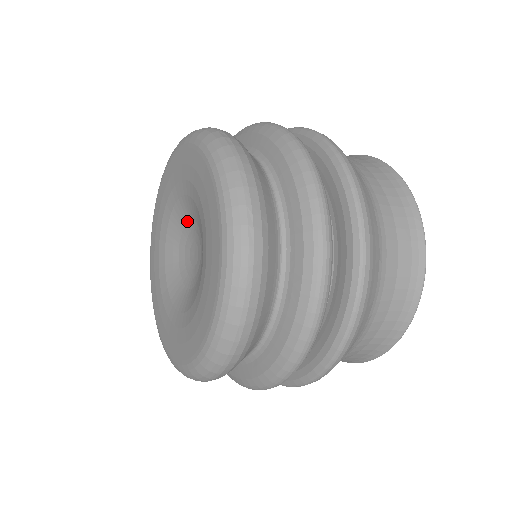
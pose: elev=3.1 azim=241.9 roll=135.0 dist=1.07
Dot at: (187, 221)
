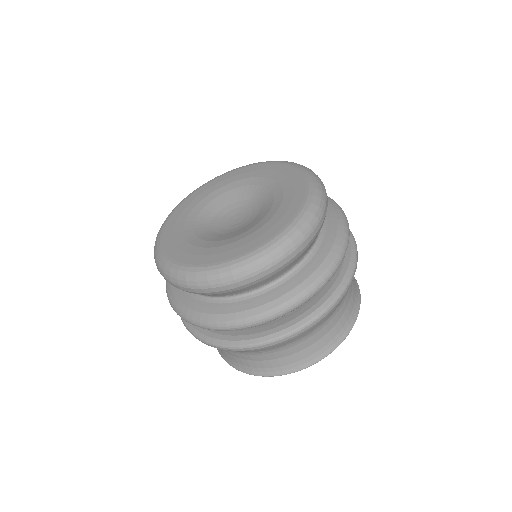
Dot at: (245, 200)
